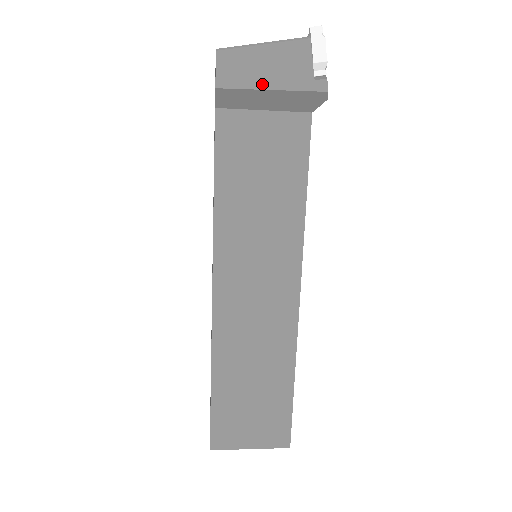
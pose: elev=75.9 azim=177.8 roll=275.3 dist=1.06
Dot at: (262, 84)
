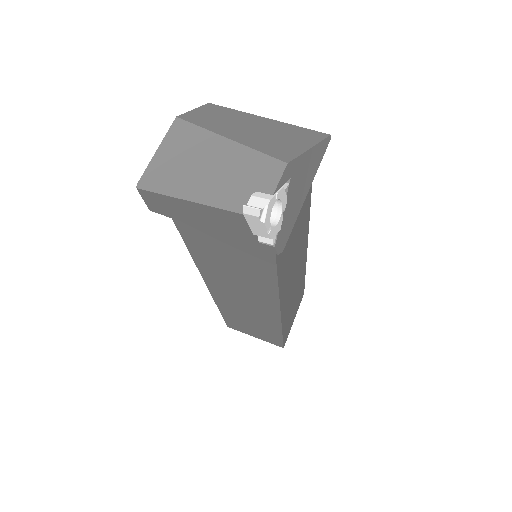
Dot at: (198, 225)
